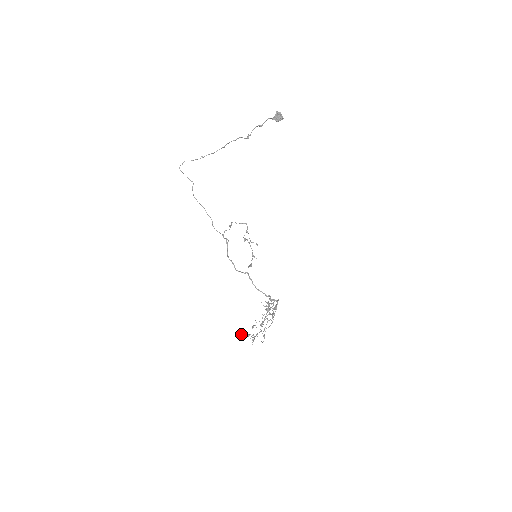
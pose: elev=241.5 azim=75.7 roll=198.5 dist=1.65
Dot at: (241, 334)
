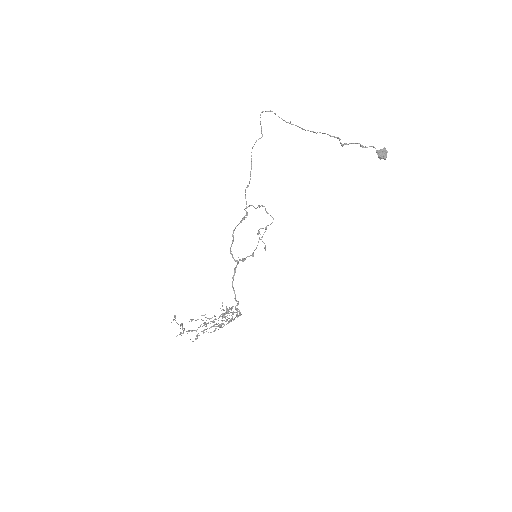
Dot at: (175, 317)
